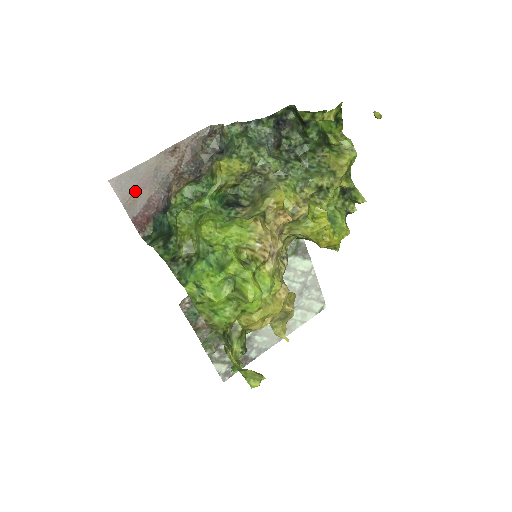
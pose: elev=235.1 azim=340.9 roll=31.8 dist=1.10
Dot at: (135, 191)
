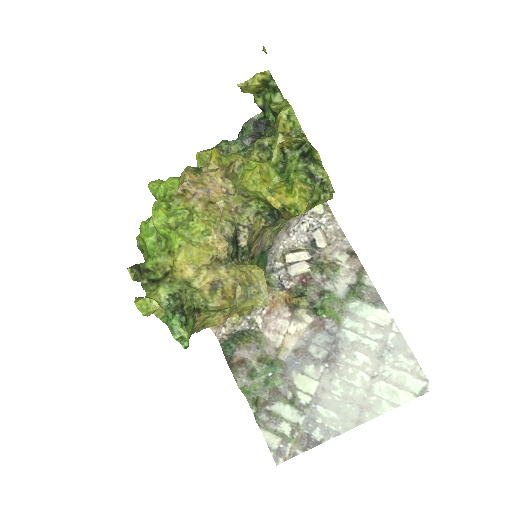
Dot at: occluded
